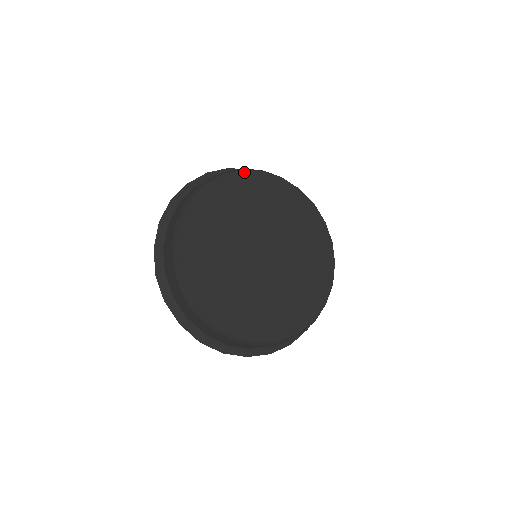
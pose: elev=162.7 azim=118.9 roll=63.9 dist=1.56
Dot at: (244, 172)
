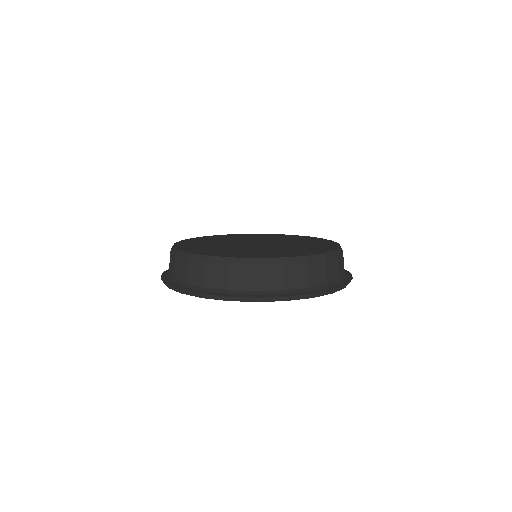
Dot at: occluded
